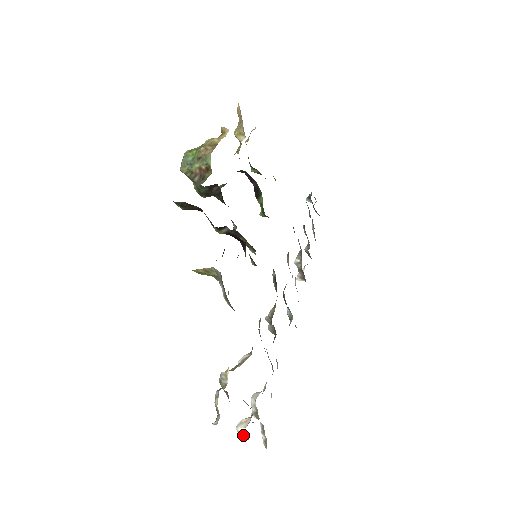
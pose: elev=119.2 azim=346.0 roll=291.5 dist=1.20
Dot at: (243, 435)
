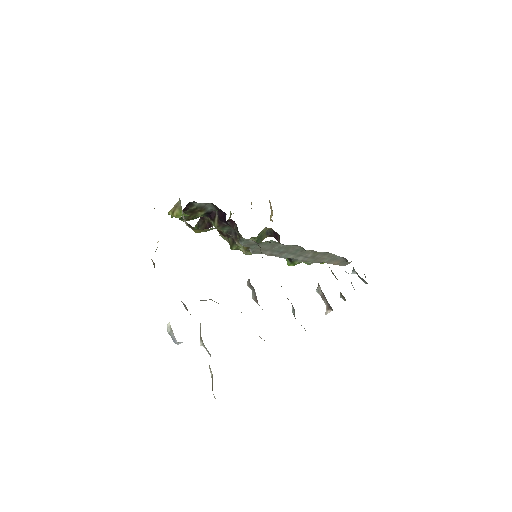
Dot at: (171, 332)
